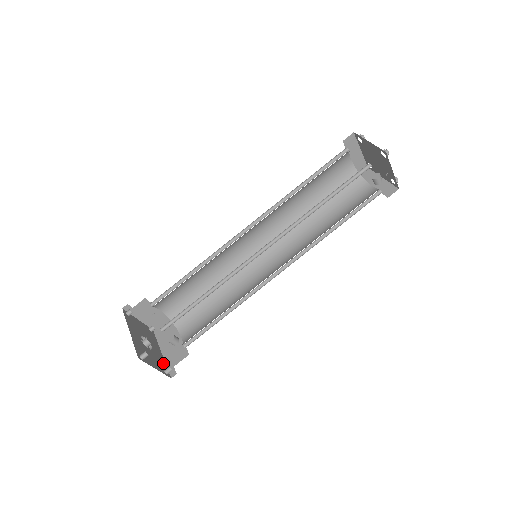
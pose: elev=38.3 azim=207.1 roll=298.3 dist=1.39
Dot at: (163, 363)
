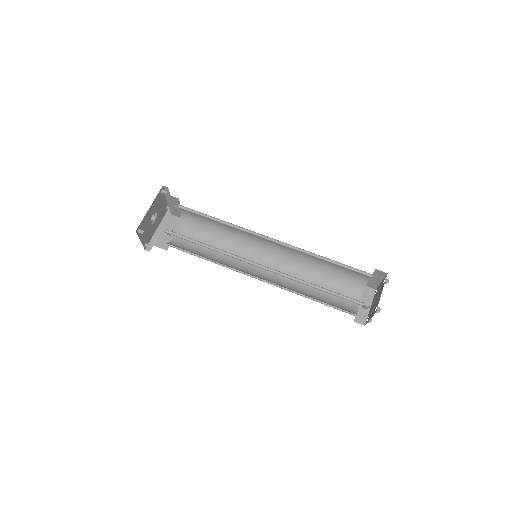
Dot at: (150, 237)
